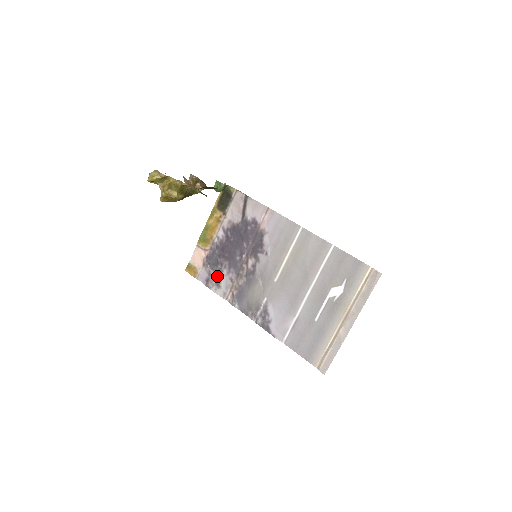
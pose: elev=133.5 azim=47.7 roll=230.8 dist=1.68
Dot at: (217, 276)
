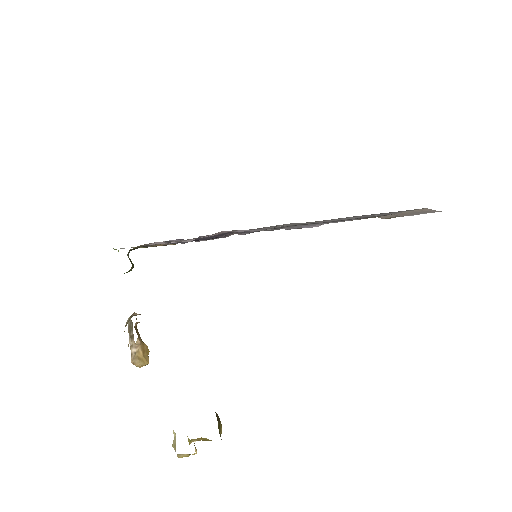
Dot at: occluded
